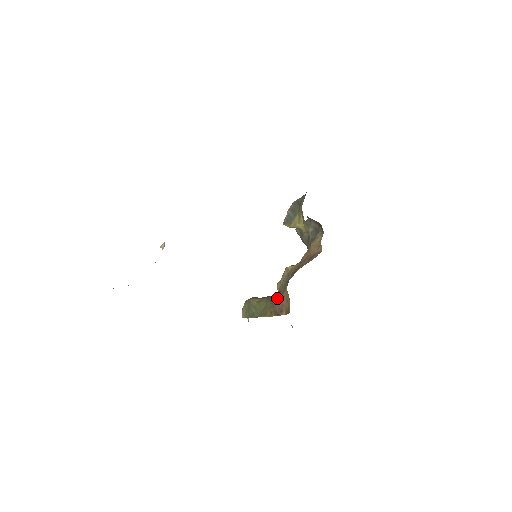
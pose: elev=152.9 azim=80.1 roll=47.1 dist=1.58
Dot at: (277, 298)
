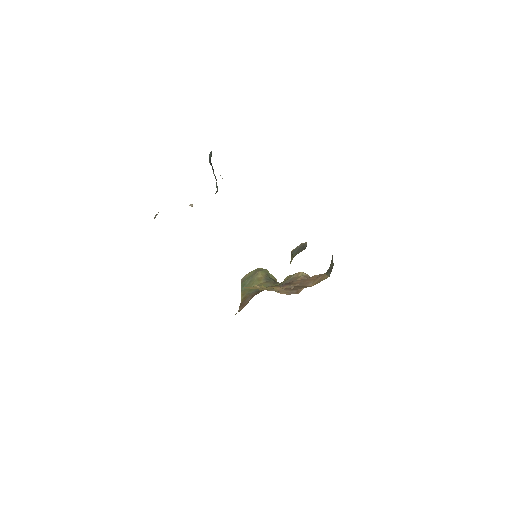
Dot at: (257, 292)
